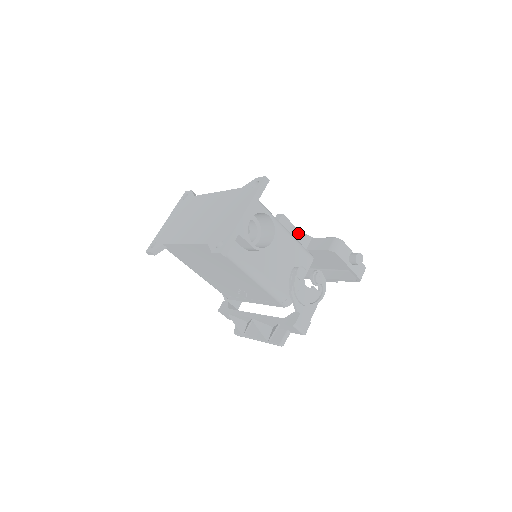
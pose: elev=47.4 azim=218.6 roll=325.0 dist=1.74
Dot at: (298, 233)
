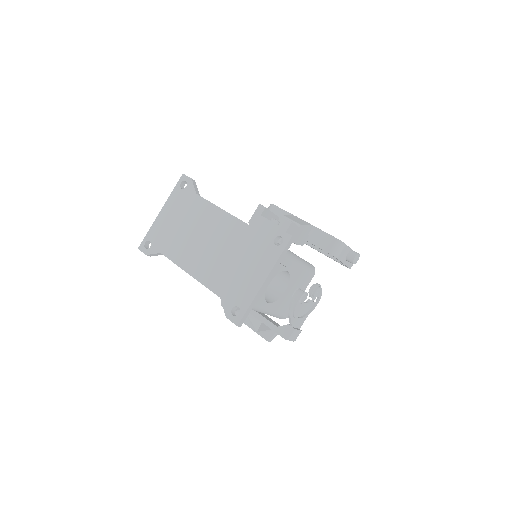
Dot at: (302, 233)
